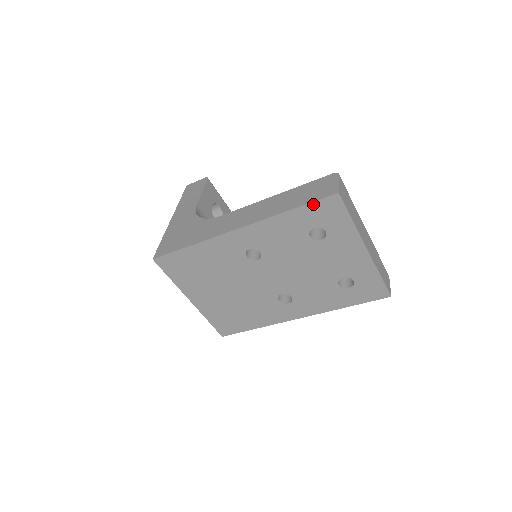
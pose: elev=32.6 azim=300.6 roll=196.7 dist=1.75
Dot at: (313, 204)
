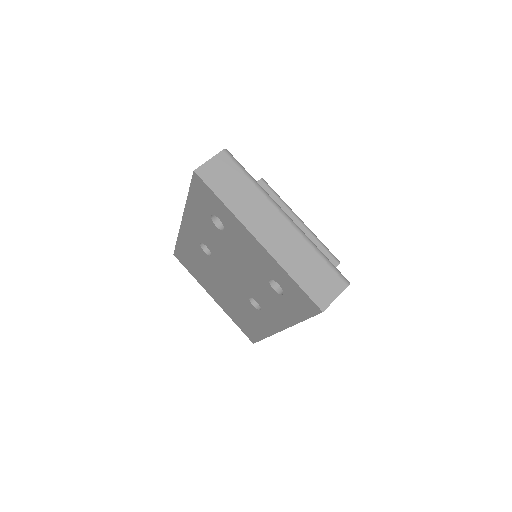
Dot at: (192, 187)
